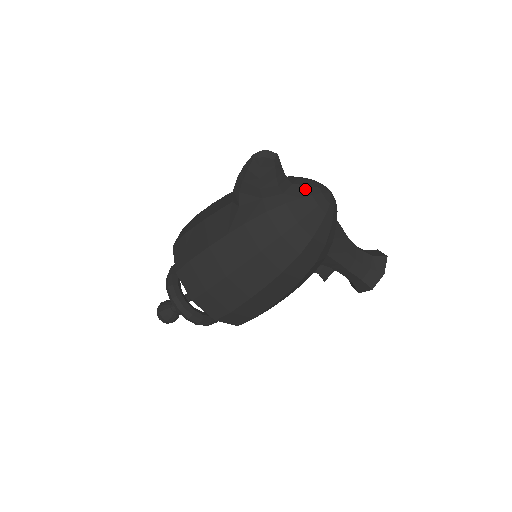
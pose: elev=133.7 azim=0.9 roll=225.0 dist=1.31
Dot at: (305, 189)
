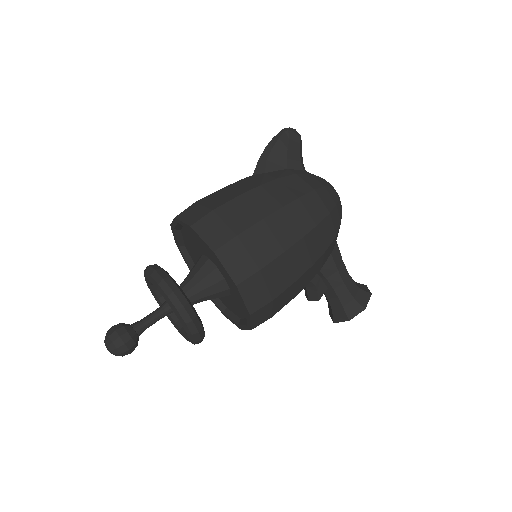
Dot at: occluded
